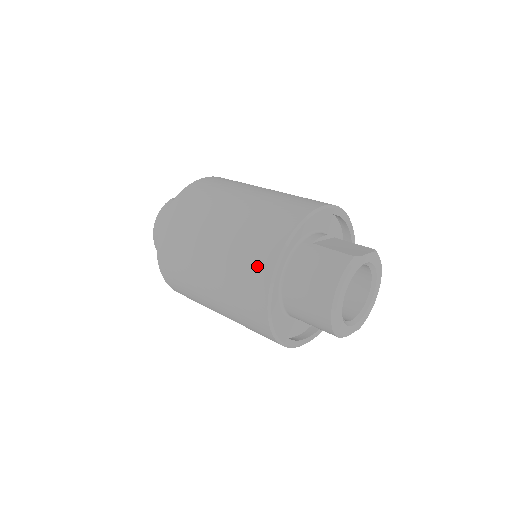
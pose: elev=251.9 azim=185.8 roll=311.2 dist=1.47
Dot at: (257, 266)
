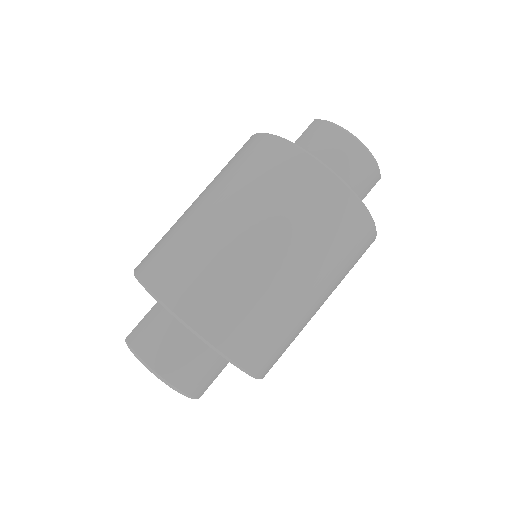
Dot at: (296, 173)
